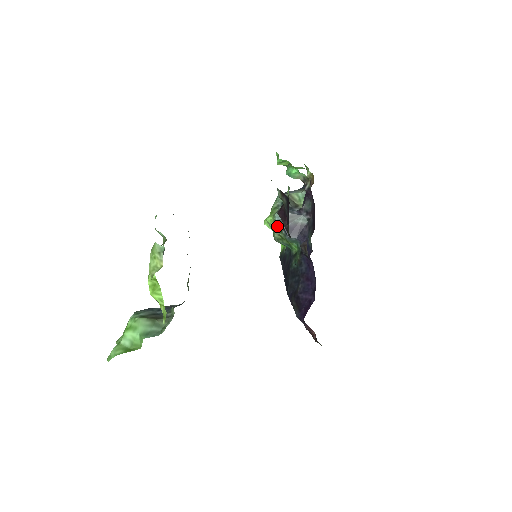
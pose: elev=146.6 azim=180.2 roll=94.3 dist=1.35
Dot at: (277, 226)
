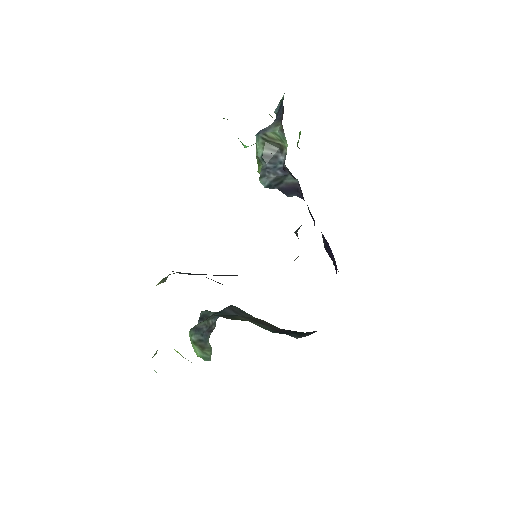
Dot at: (270, 188)
